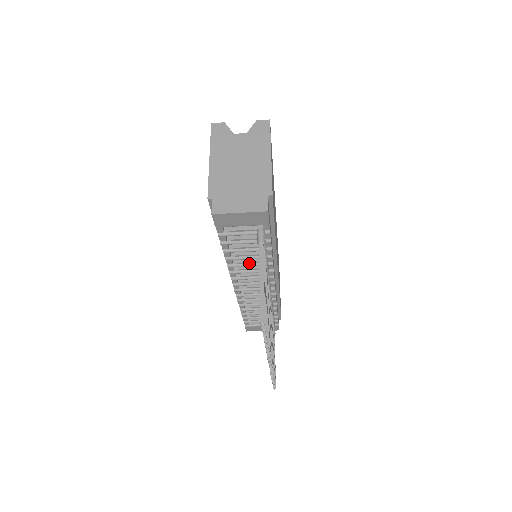
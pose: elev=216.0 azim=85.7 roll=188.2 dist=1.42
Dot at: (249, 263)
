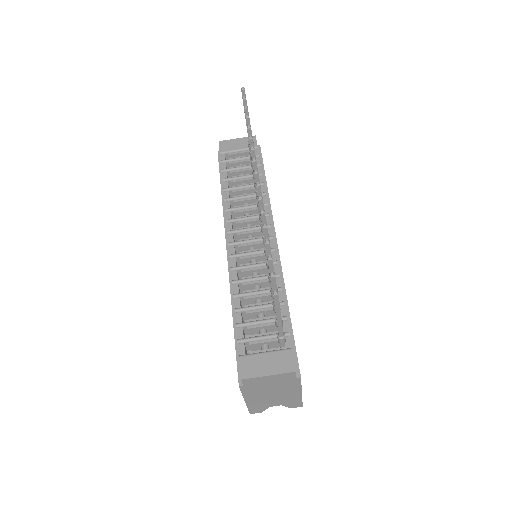
Dot at: (244, 196)
